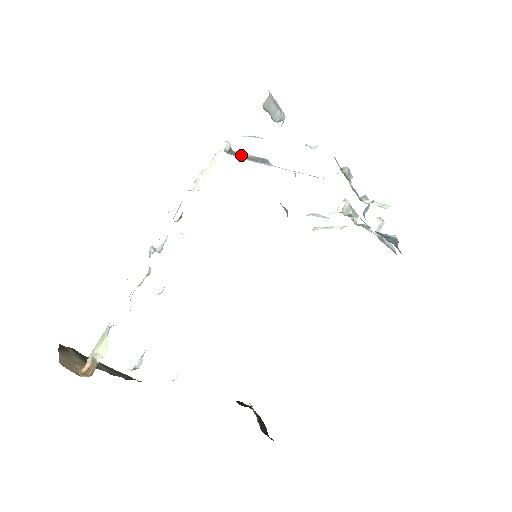
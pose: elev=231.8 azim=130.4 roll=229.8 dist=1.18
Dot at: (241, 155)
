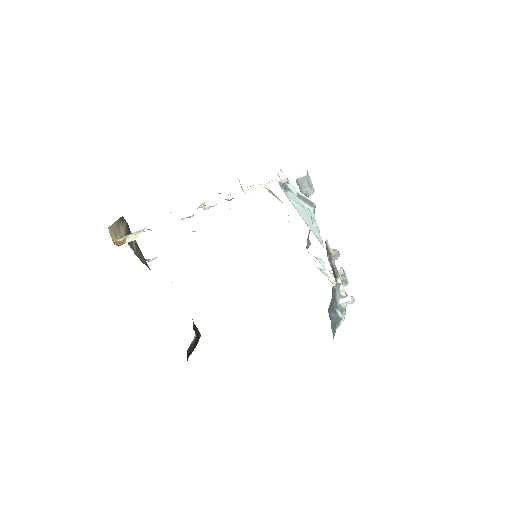
Dot at: occluded
